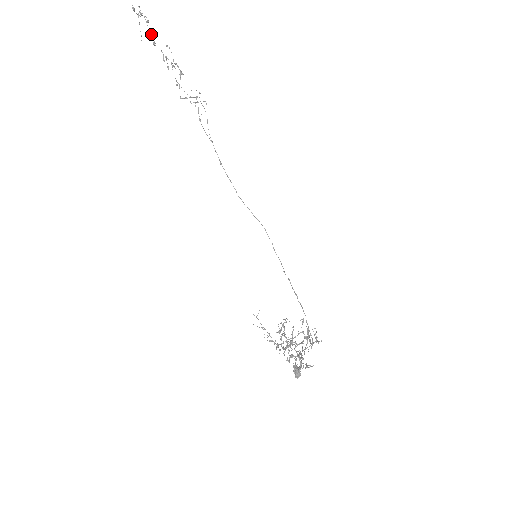
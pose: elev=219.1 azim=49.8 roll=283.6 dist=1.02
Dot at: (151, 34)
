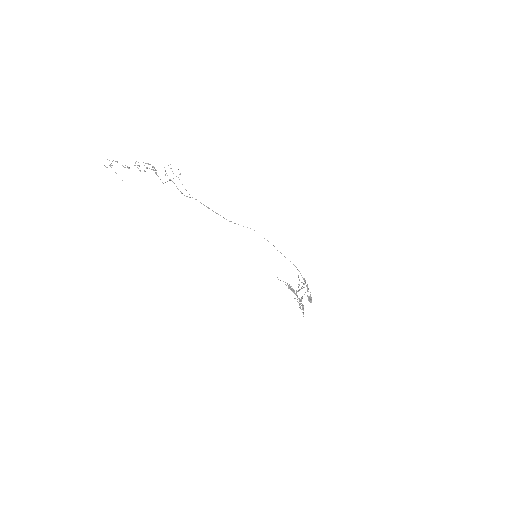
Dot at: (124, 167)
